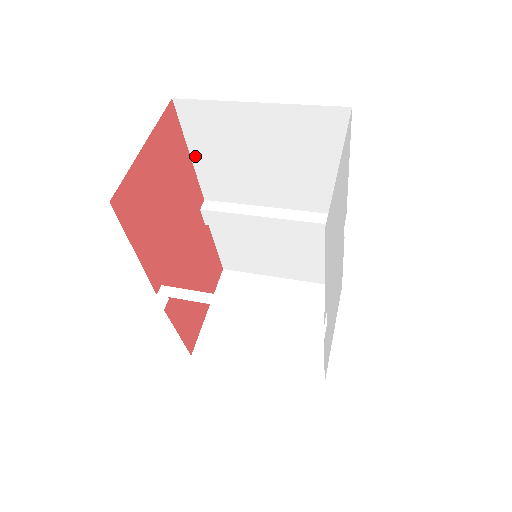
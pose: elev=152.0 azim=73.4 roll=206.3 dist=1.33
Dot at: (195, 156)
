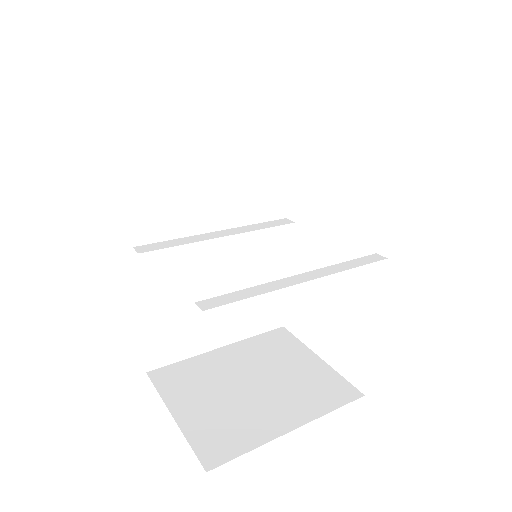
Dot at: (132, 170)
